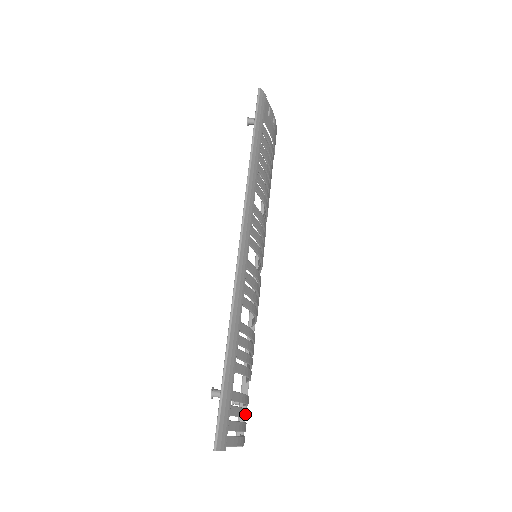
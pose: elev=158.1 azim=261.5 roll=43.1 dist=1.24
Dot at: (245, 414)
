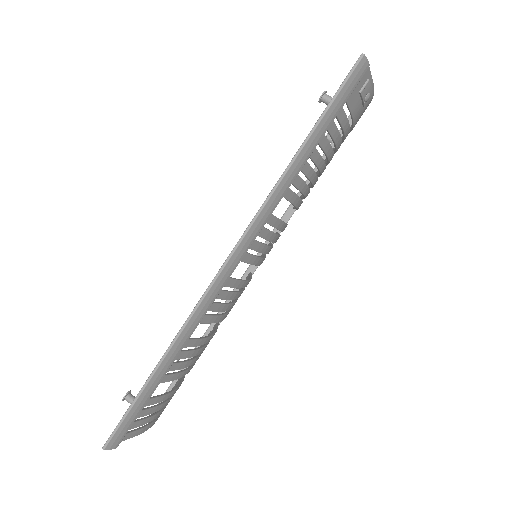
Dot at: (164, 405)
